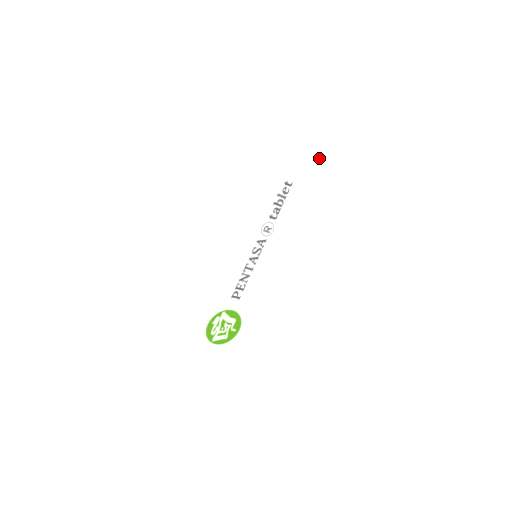
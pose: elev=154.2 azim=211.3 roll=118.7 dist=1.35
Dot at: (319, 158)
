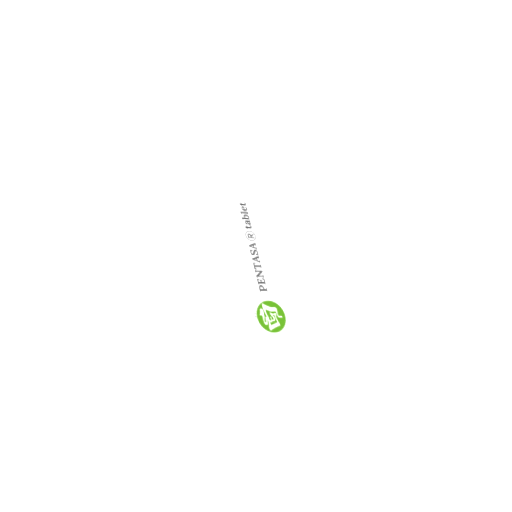
Dot at: (251, 184)
